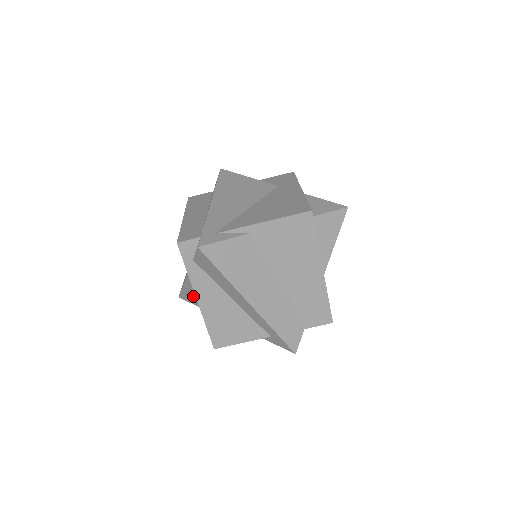
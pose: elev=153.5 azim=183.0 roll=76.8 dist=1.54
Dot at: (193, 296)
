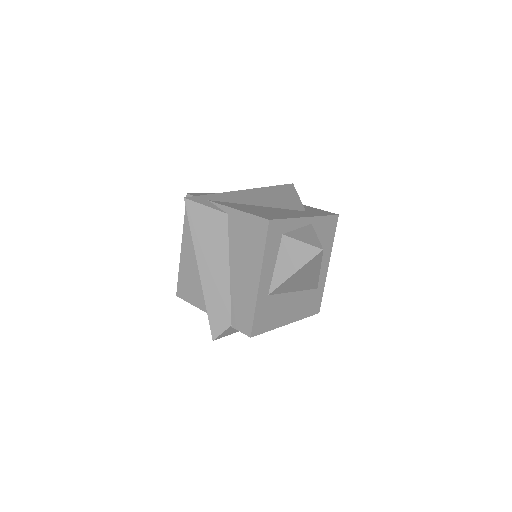
Dot at: occluded
